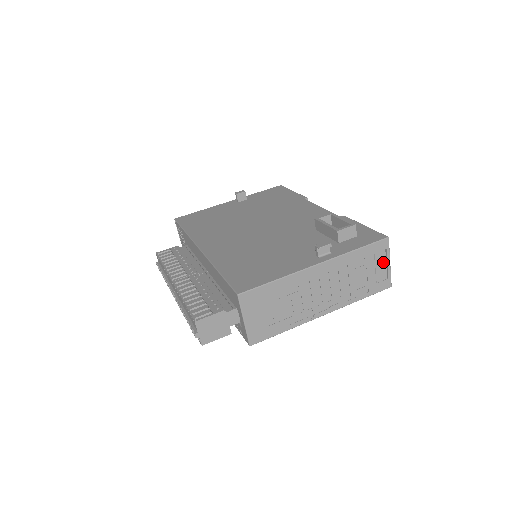
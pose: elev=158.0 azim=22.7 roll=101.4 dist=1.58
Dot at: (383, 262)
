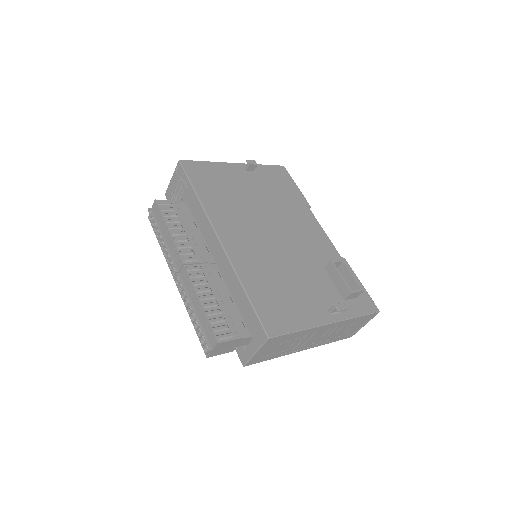
Dot at: (362, 324)
